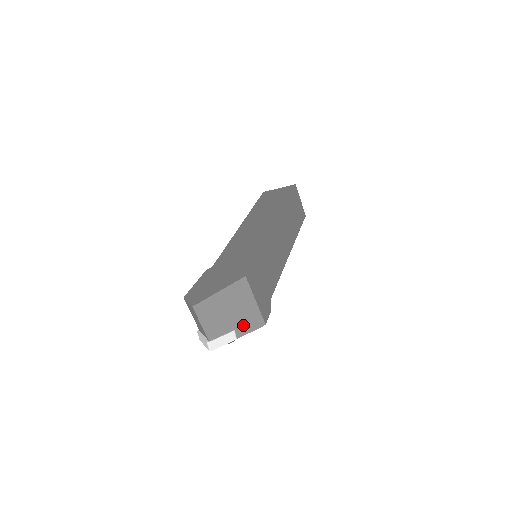
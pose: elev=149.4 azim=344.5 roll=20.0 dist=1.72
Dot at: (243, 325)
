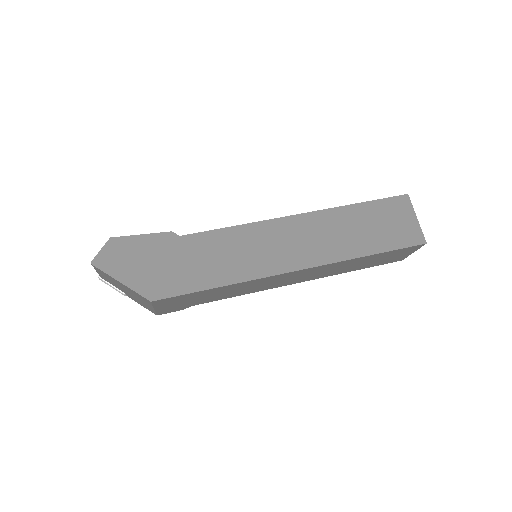
Dot at: (136, 300)
